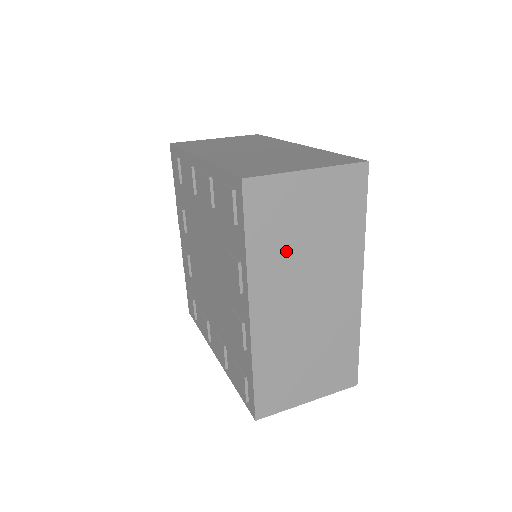
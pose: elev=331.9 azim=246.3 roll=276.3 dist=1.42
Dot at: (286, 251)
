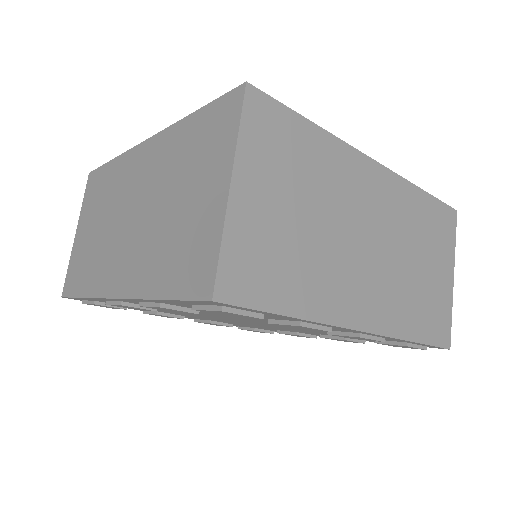
Dot at: occluded
